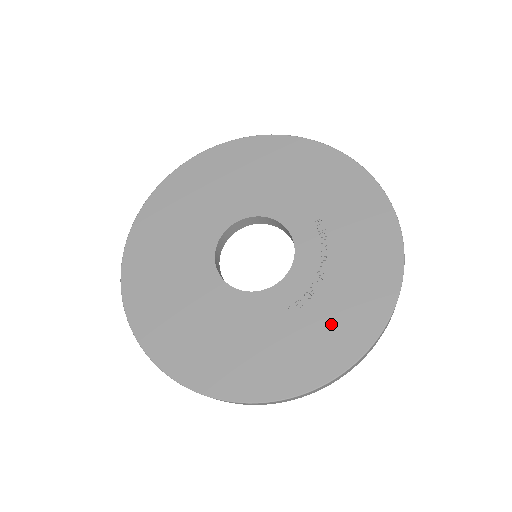
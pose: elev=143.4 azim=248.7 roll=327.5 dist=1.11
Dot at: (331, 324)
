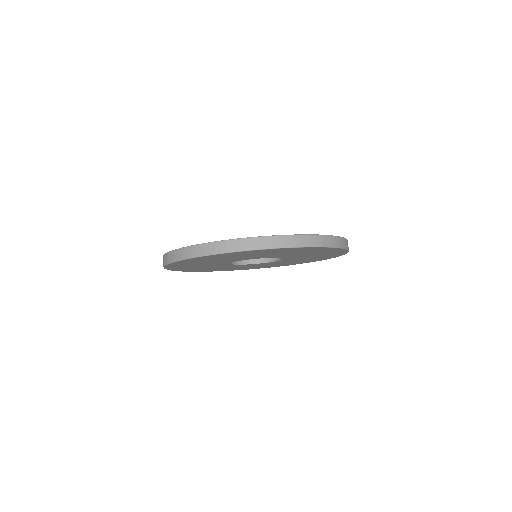
Dot at: occluded
